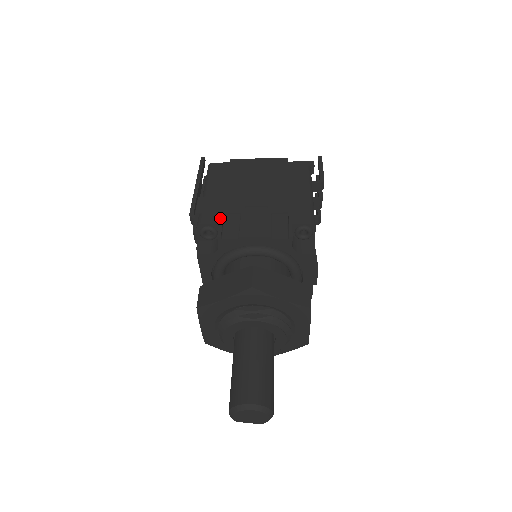
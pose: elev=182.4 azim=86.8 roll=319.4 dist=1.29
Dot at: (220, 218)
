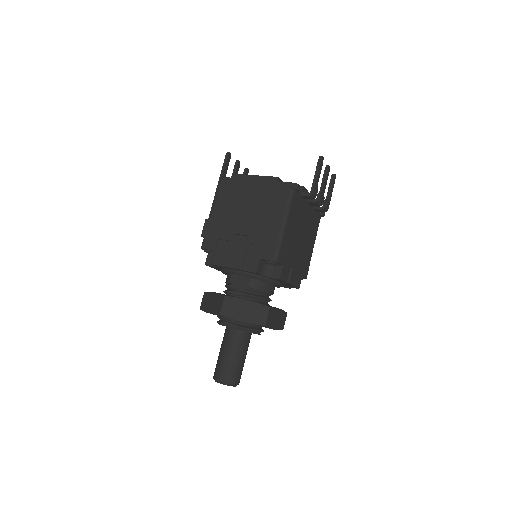
Dot at: (215, 244)
